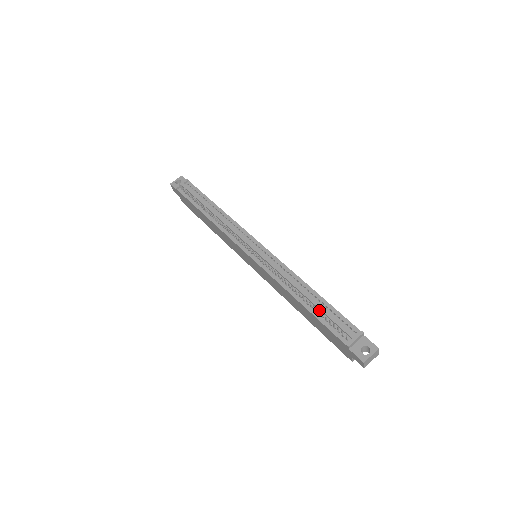
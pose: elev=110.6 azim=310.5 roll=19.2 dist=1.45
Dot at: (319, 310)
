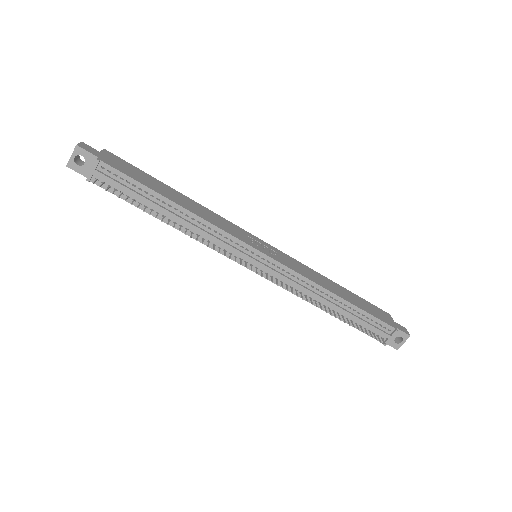
Dot at: (351, 318)
